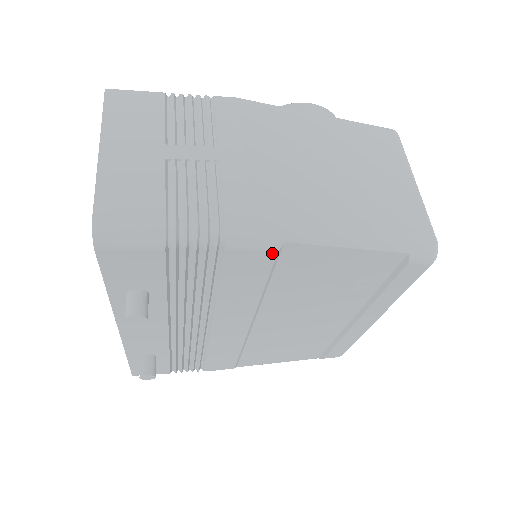
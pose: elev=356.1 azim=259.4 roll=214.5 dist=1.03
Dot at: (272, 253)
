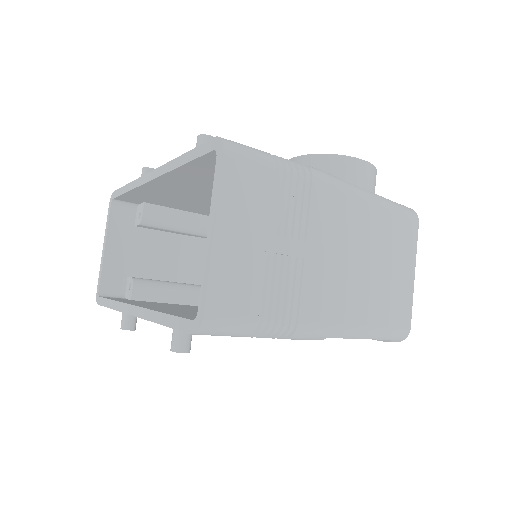
Dot at: occluded
